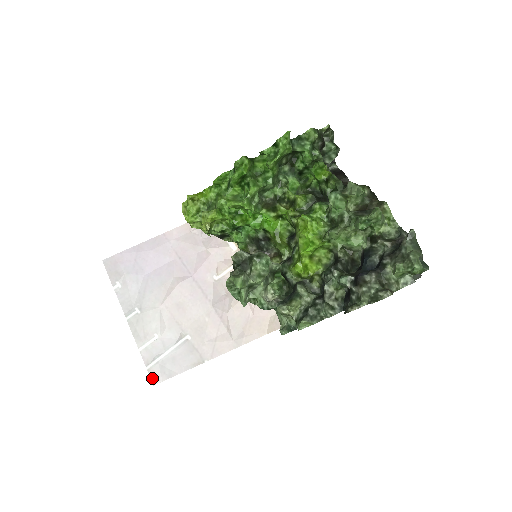
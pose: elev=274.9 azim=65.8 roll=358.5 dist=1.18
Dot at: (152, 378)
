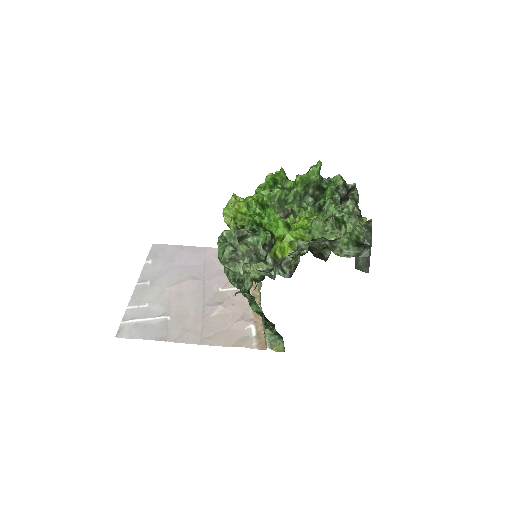
Dot at: (119, 331)
